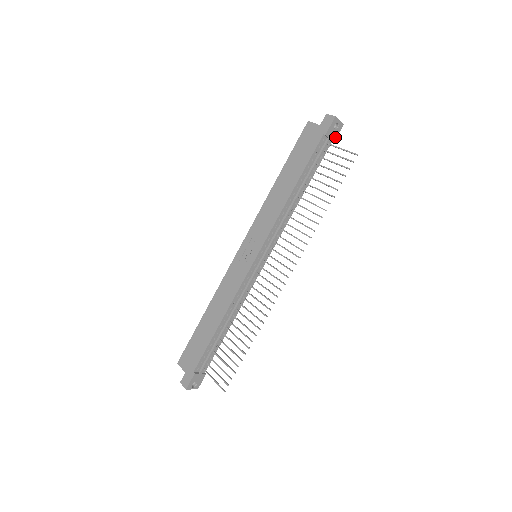
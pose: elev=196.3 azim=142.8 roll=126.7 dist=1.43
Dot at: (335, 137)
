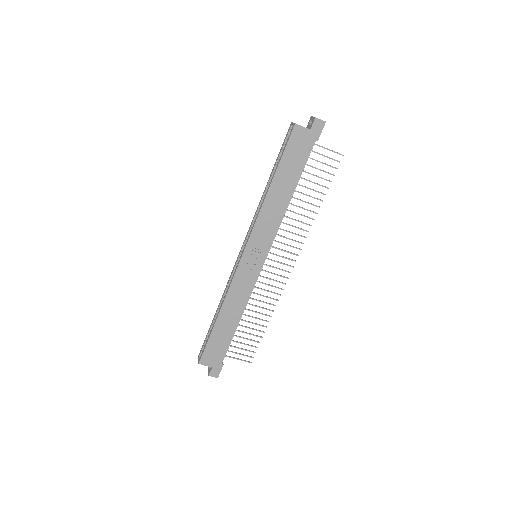
Dot at: occluded
